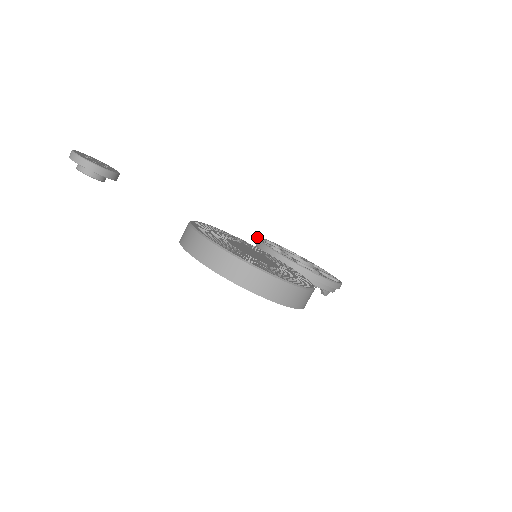
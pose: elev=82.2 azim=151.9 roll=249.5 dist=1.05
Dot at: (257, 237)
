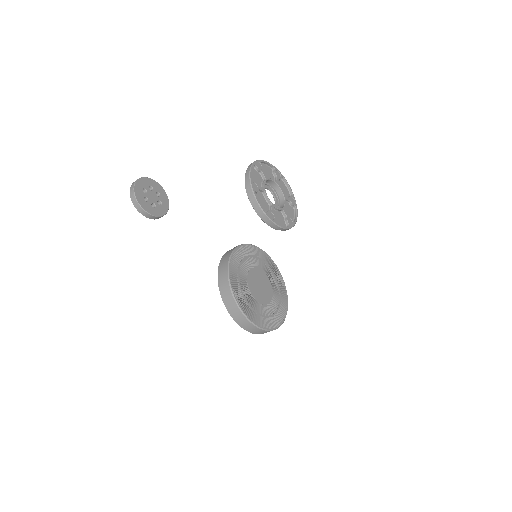
Dot at: (250, 177)
